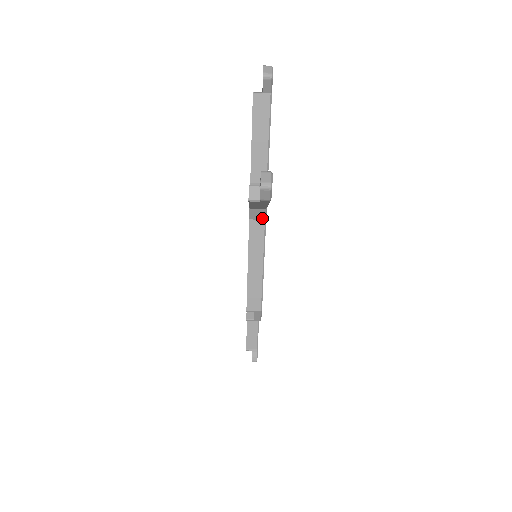
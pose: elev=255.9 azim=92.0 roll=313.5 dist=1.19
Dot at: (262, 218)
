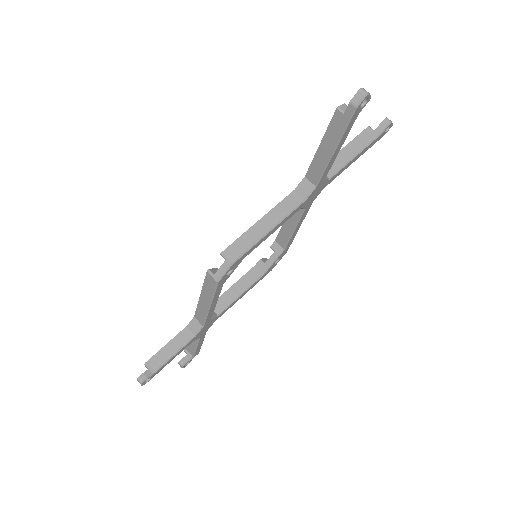
Dot at: (305, 196)
